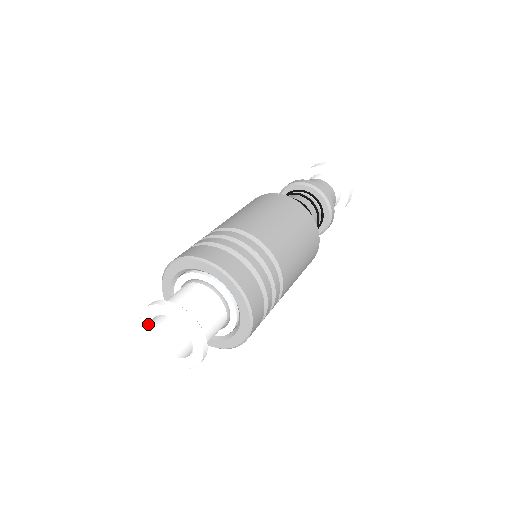
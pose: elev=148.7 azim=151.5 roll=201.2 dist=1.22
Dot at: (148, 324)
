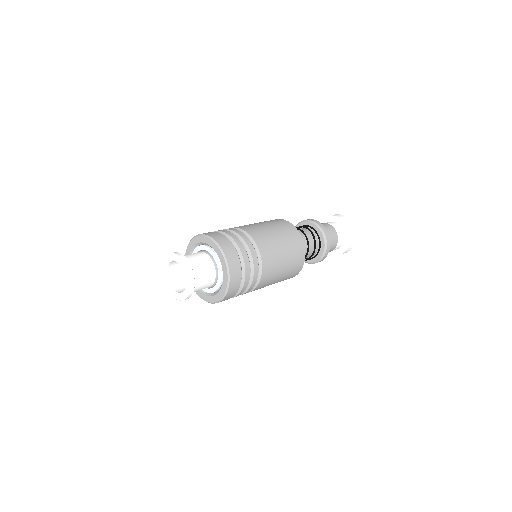
Dot at: (168, 262)
